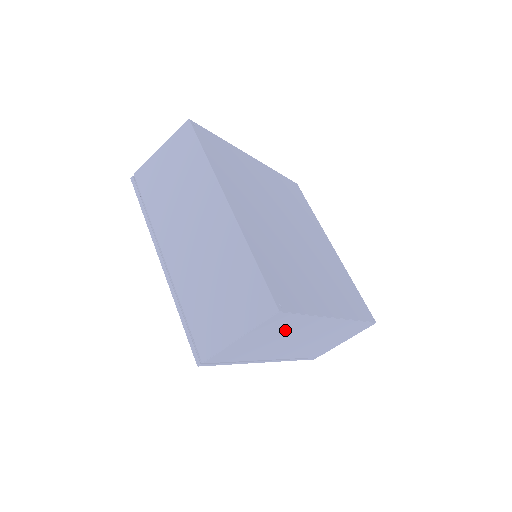
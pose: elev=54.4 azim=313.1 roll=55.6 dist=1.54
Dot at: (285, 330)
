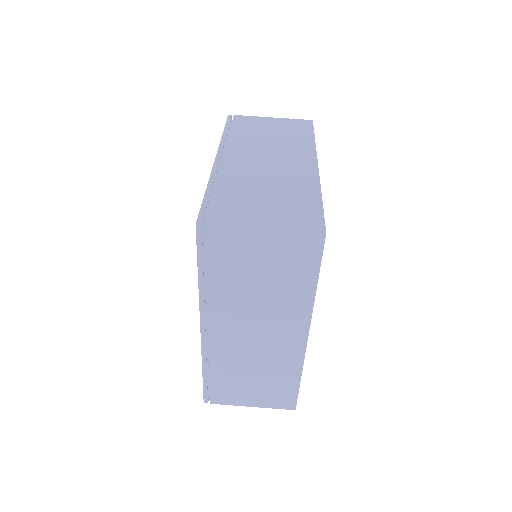
Dot at: (283, 282)
